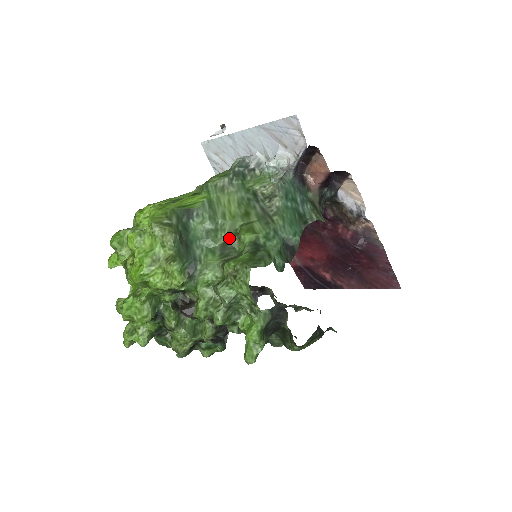
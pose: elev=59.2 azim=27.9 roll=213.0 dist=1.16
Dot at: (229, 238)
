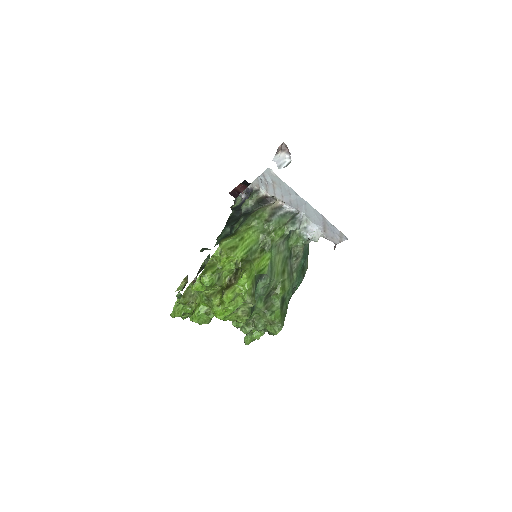
Dot at: (271, 291)
